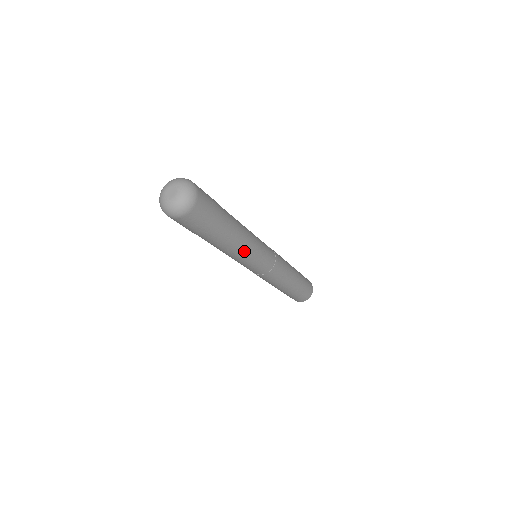
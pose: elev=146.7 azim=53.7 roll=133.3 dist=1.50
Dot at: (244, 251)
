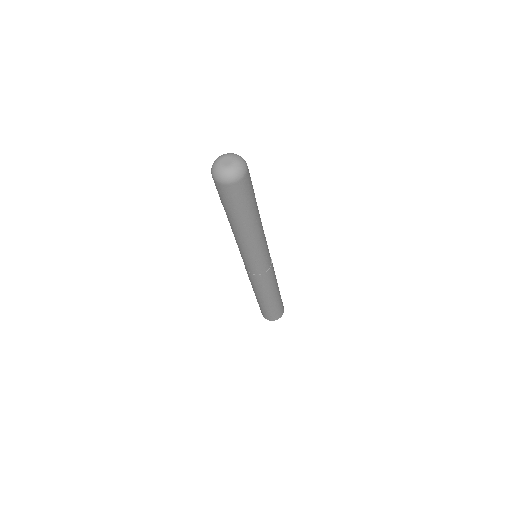
Dot at: (261, 237)
